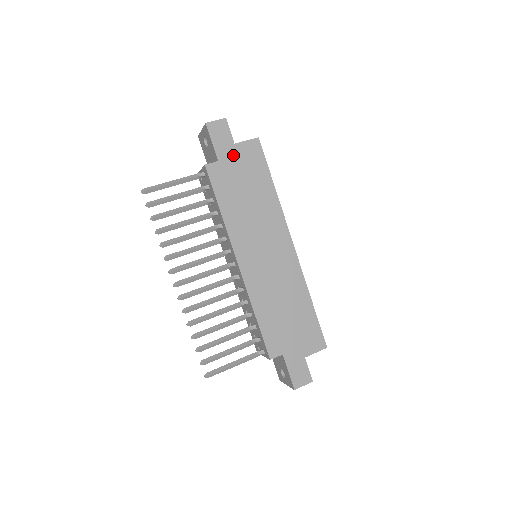
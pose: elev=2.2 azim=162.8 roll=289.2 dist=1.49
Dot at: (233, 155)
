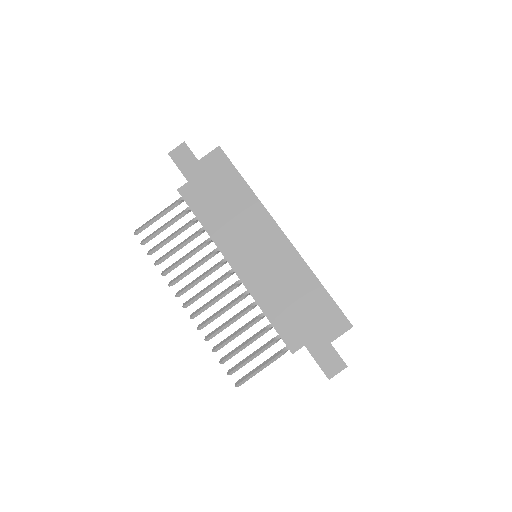
Dot at: (200, 171)
